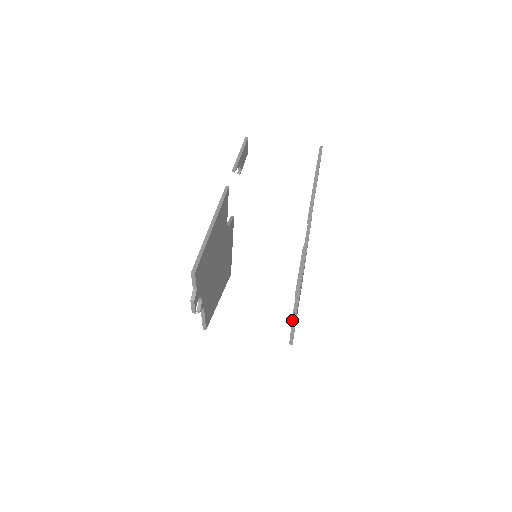
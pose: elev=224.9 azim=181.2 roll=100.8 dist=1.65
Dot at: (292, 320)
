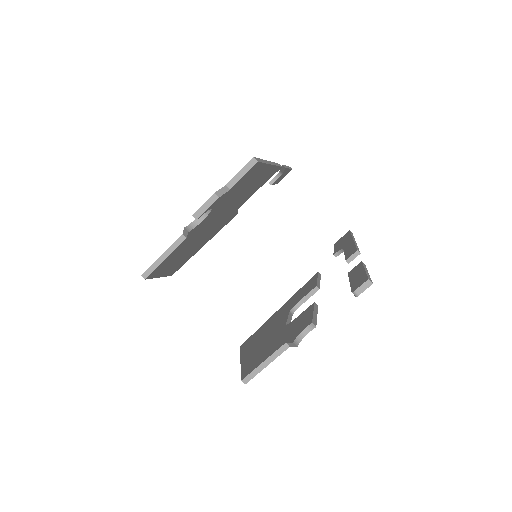
Dot at: (299, 335)
